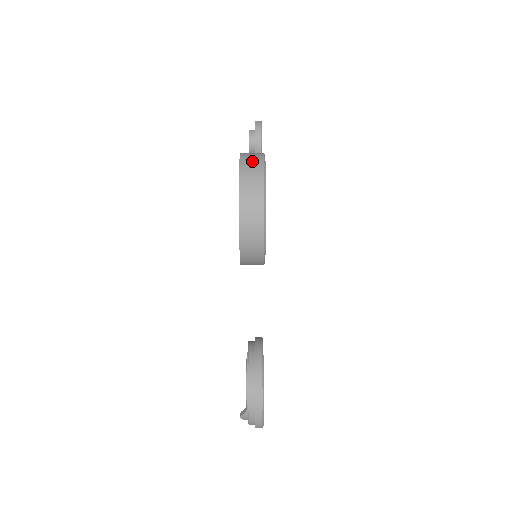
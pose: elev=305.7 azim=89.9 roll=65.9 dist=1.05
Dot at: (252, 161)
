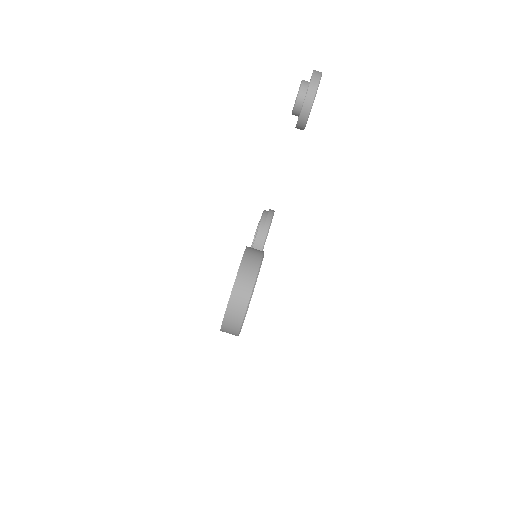
Dot at: (234, 318)
